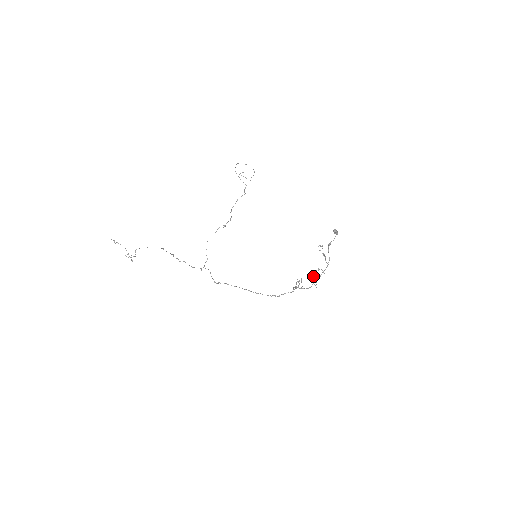
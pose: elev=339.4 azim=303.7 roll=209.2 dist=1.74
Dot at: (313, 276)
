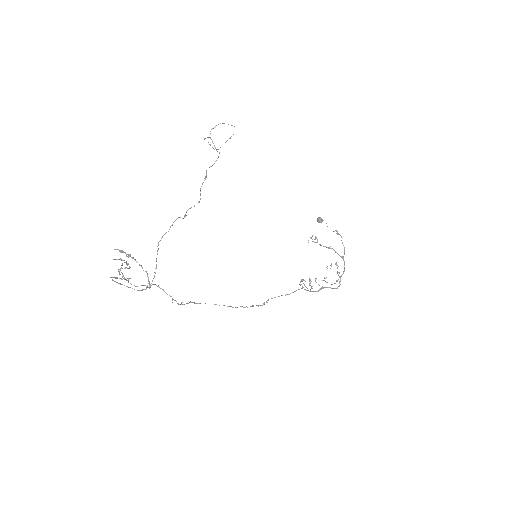
Dot at: (338, 272)
